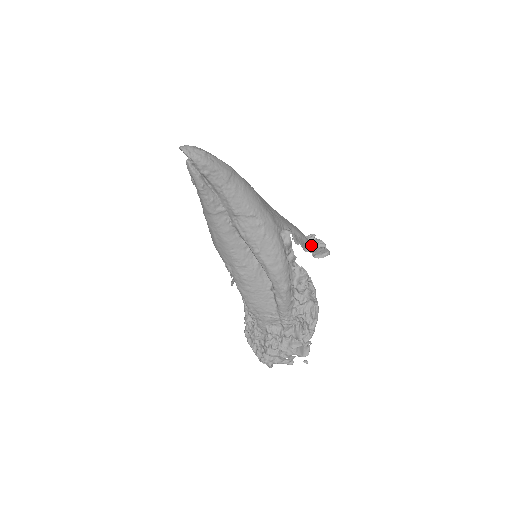
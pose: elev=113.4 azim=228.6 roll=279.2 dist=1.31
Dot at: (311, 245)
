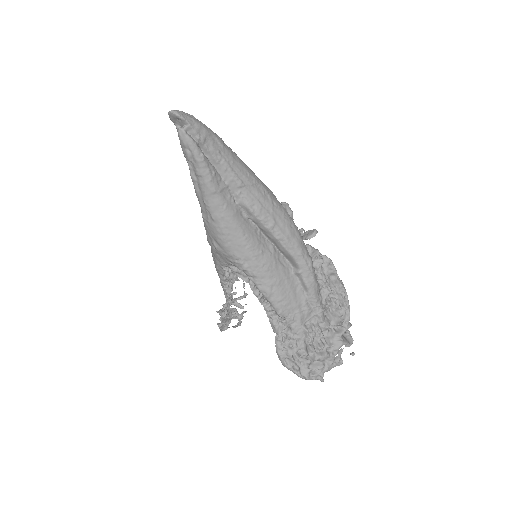
Dot at: occluded
